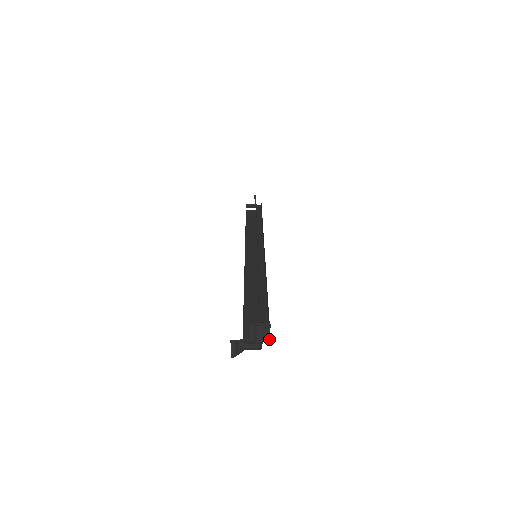
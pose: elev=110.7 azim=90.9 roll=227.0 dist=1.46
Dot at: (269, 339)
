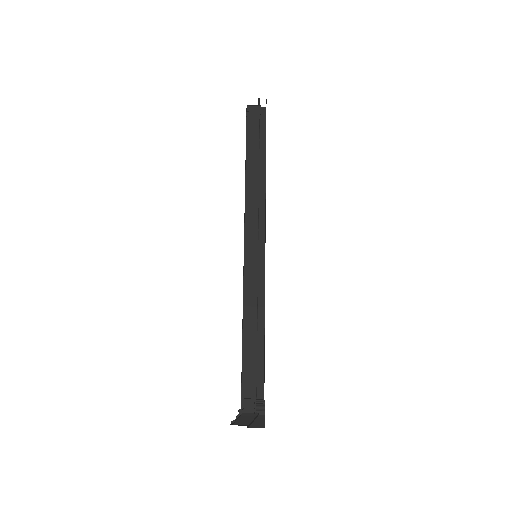
Dot at: occluded
